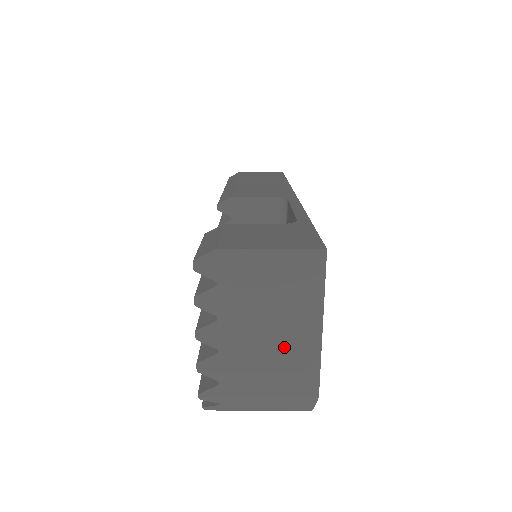
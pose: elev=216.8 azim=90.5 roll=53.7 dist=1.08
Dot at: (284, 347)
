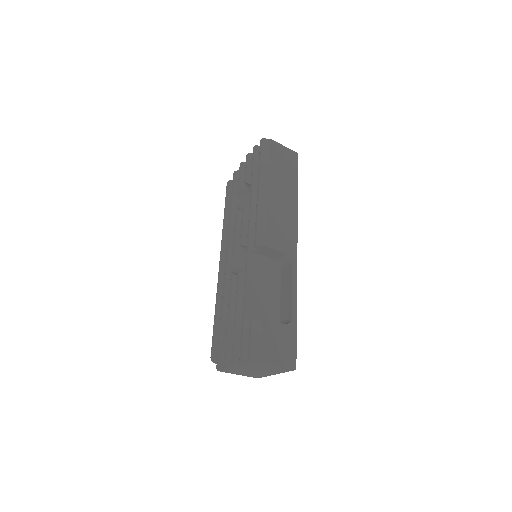
Dot at: (259, 373)
